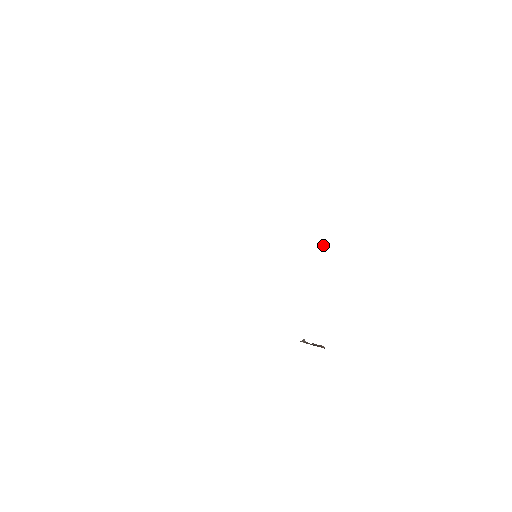
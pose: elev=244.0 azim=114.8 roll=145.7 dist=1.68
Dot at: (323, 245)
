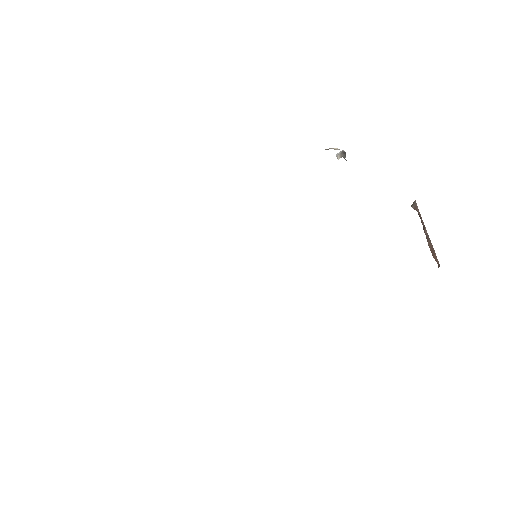
Dot at: occluded
